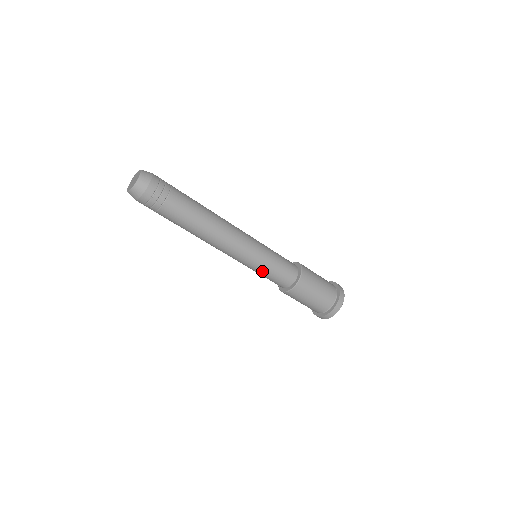
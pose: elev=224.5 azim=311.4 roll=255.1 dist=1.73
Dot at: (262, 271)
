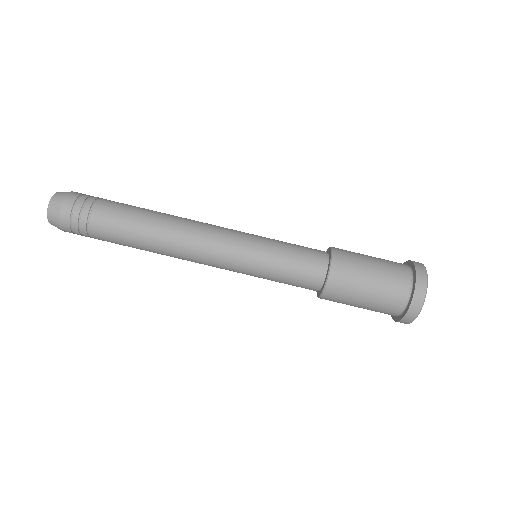
Dot at: (268, 270)
